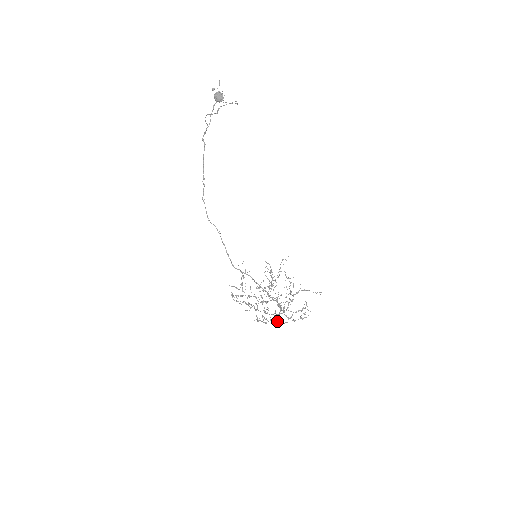
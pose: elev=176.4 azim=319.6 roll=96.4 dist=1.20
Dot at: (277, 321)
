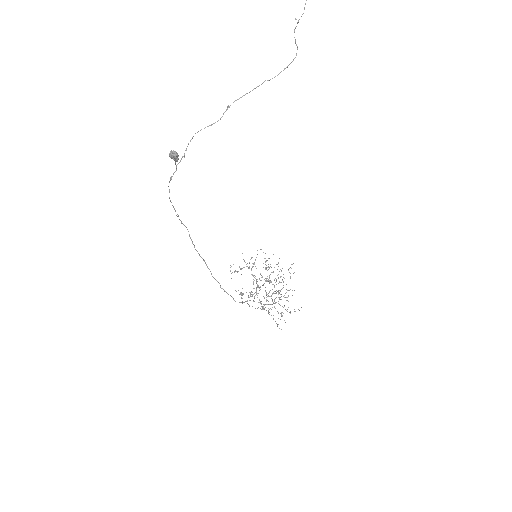
Dot at: occluded
